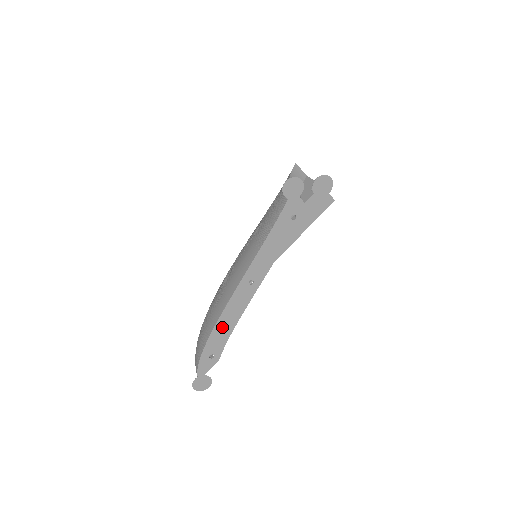
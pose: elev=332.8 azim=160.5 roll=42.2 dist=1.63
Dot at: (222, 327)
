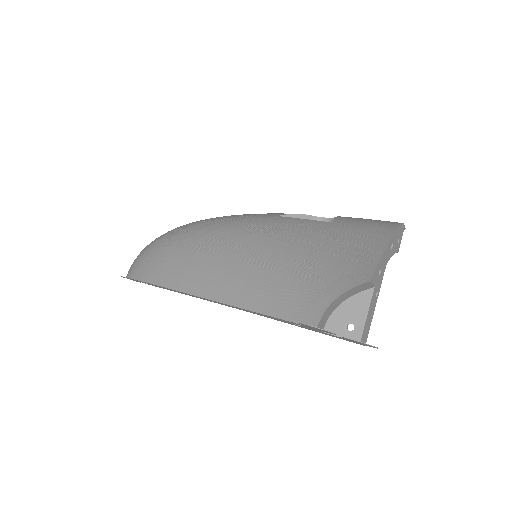
Dot at: occluded
